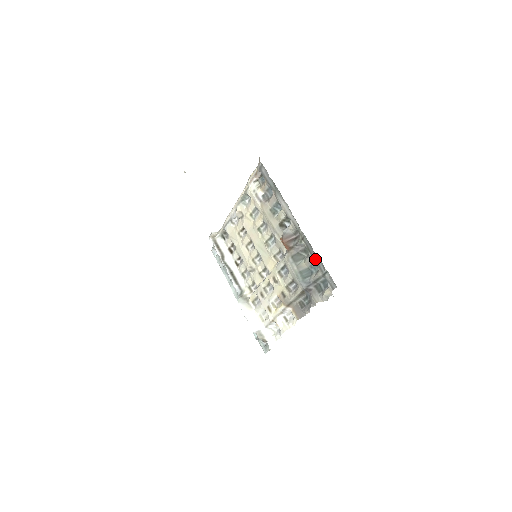
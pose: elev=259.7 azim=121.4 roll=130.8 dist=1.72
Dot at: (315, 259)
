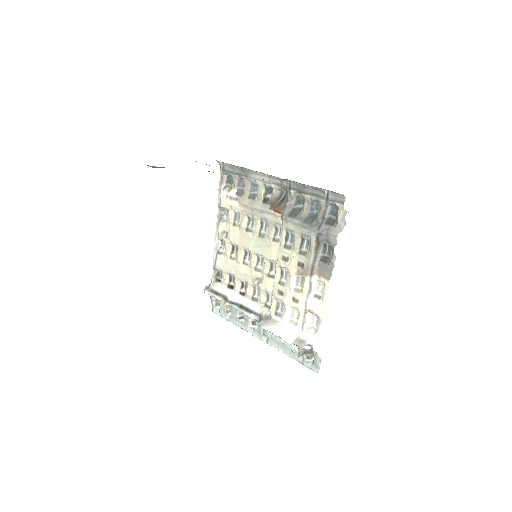
Dot at: (311, 194)
